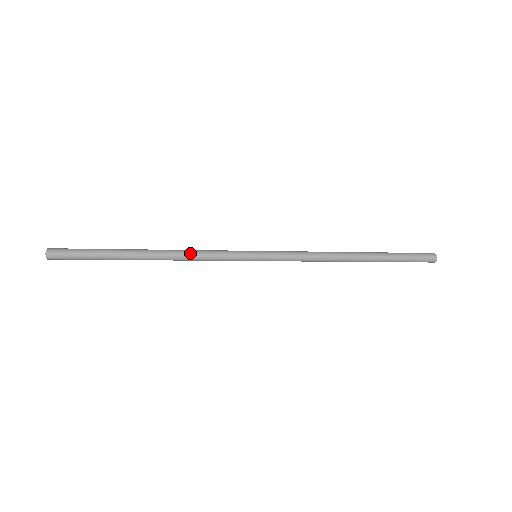
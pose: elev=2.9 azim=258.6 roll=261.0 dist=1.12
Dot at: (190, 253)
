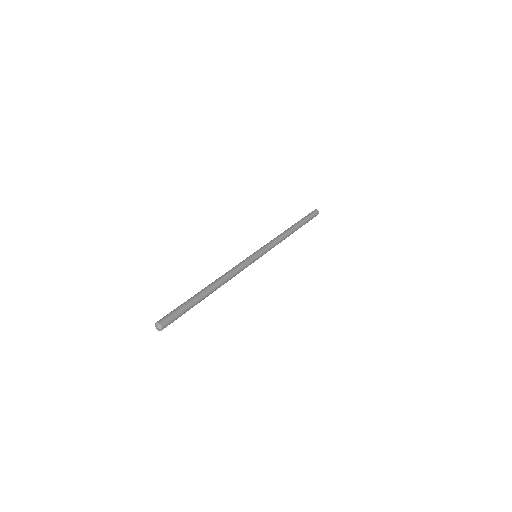
Dot at: (232, 275)
